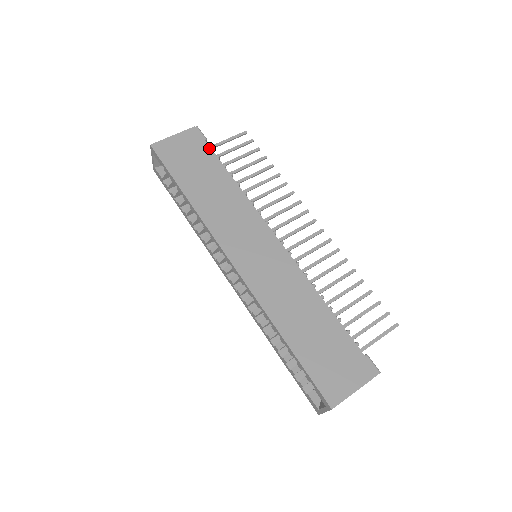
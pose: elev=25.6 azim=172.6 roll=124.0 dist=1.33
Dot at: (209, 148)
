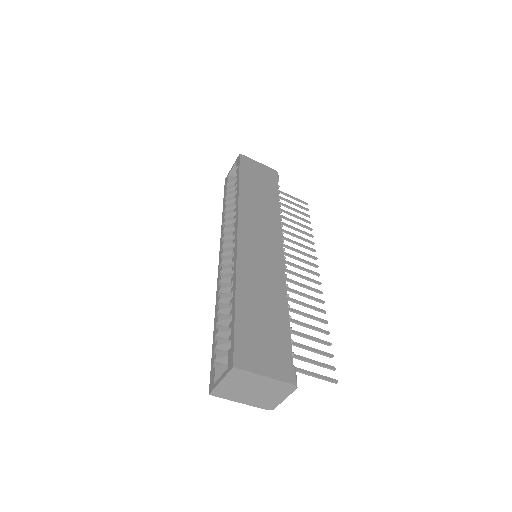
Dot at: (277, 184)
